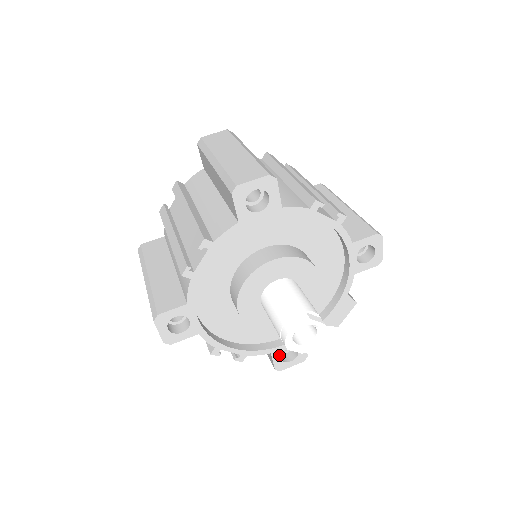
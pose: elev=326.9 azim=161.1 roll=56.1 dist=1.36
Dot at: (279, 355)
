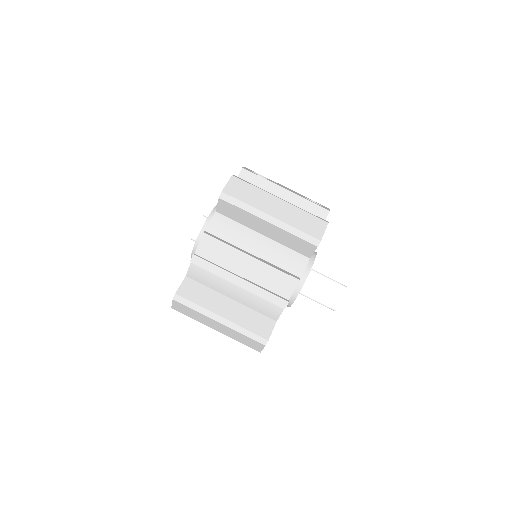
Dot at: occluded
